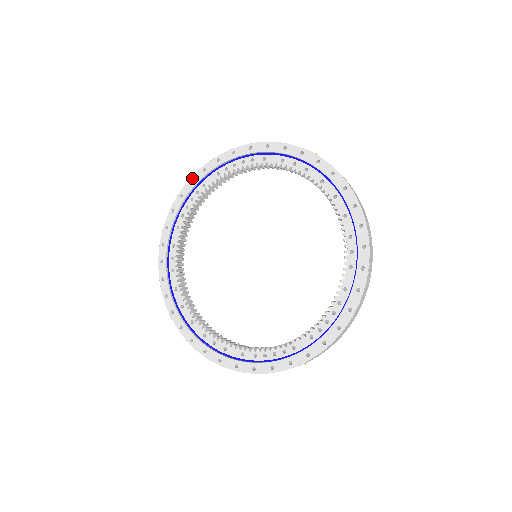
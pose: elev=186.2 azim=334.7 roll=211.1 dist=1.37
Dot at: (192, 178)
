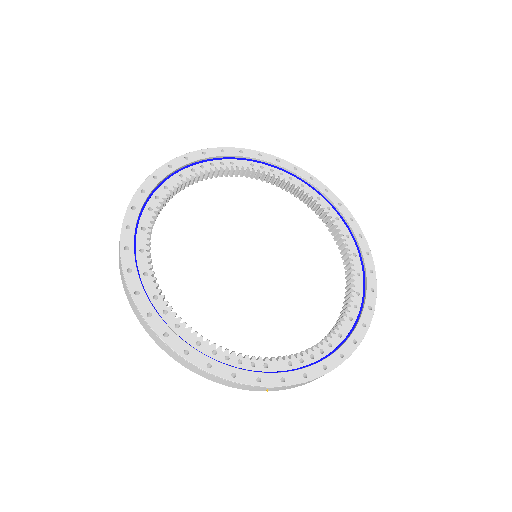
Dot at: (225, 148)
